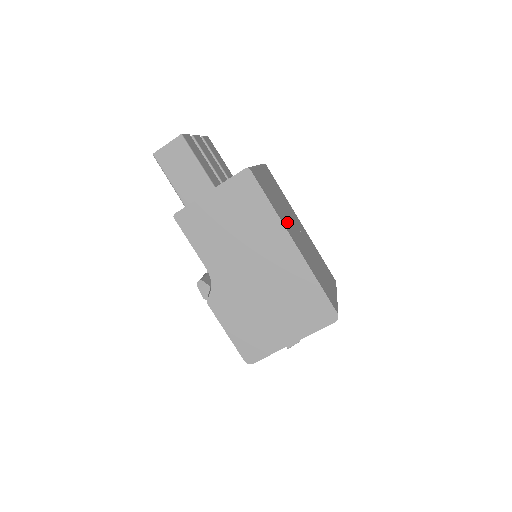
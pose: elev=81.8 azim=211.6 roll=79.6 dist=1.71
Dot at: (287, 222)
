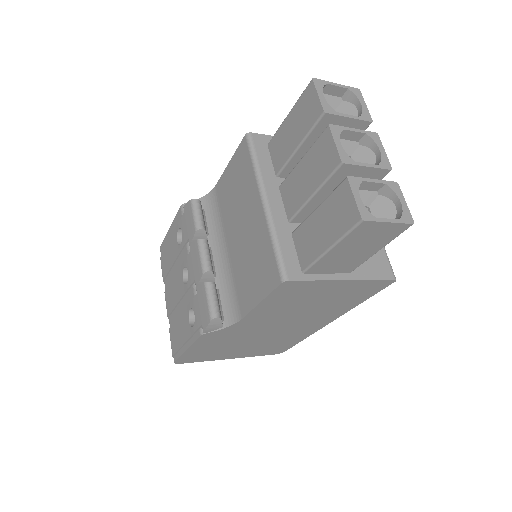
Dot at: occluded
